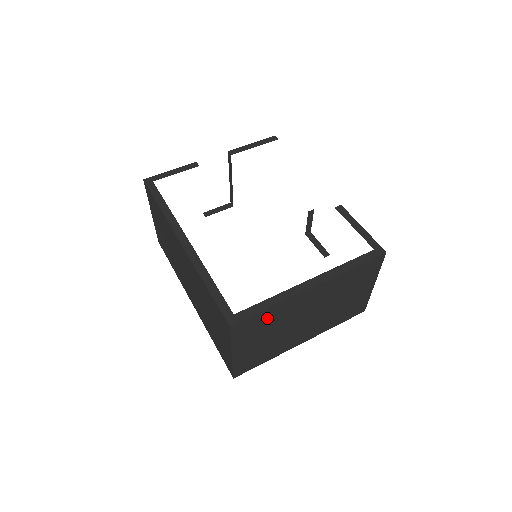
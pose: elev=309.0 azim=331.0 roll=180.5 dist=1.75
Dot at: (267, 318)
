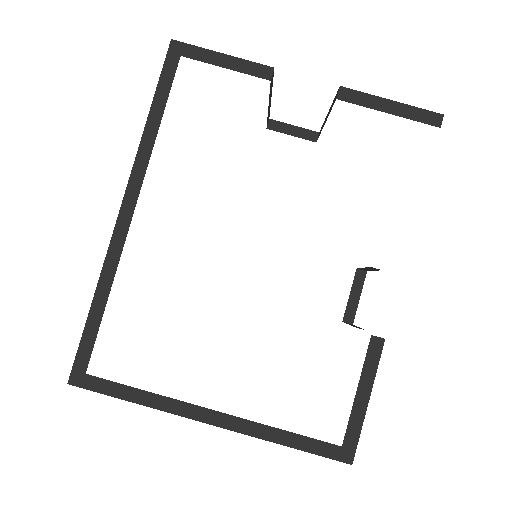
Dot at: occluded
